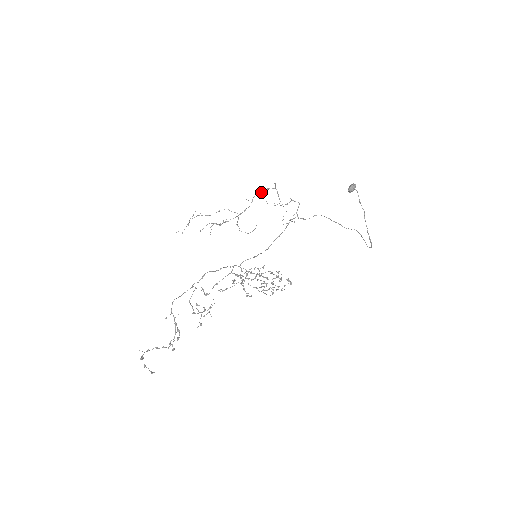
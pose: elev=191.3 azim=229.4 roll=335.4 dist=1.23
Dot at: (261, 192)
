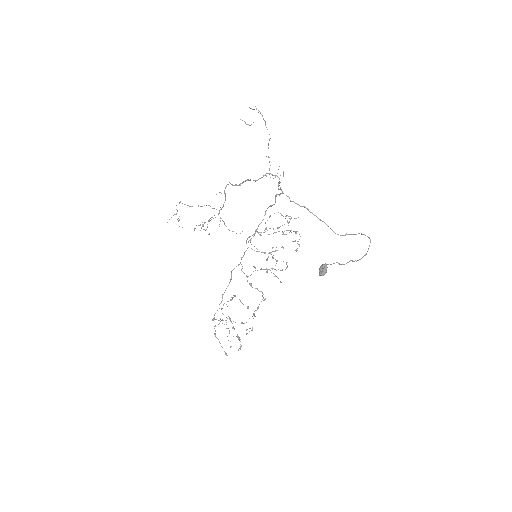
Dot at: occluded
